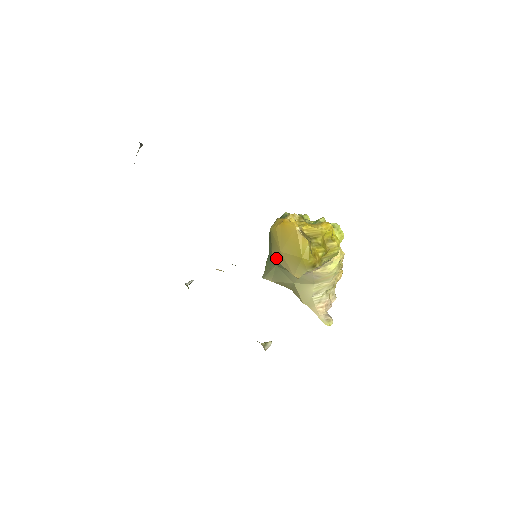
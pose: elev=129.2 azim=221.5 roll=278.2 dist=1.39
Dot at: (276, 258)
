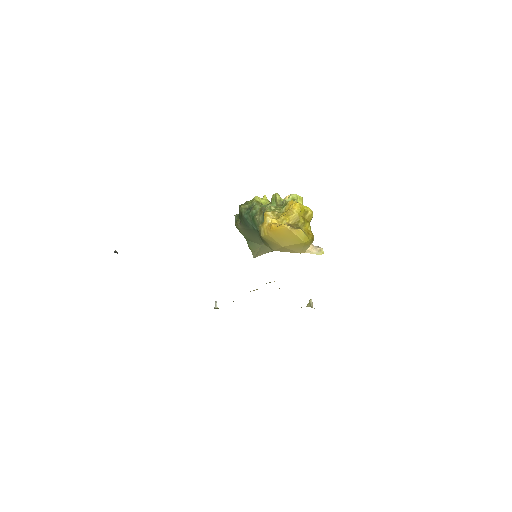
Dot at: occluded
